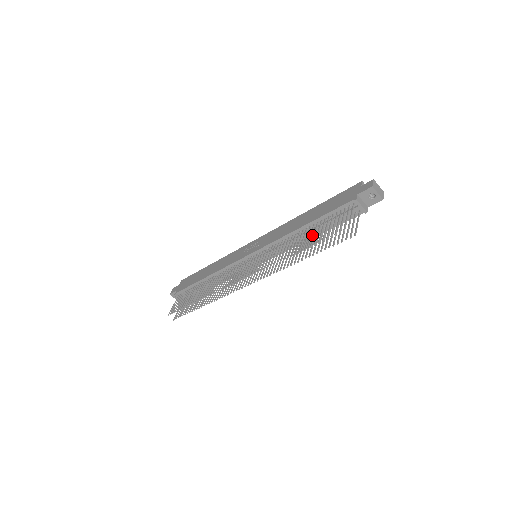
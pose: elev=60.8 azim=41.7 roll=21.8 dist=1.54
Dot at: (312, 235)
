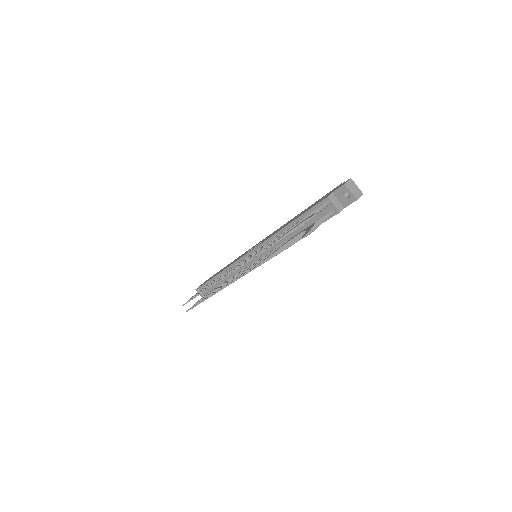
Dot at: (295, 235)
